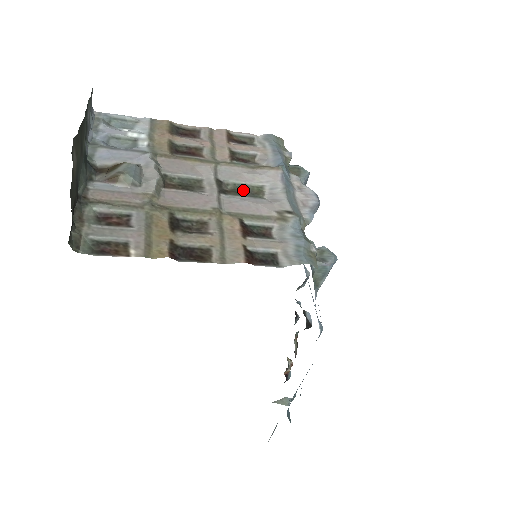
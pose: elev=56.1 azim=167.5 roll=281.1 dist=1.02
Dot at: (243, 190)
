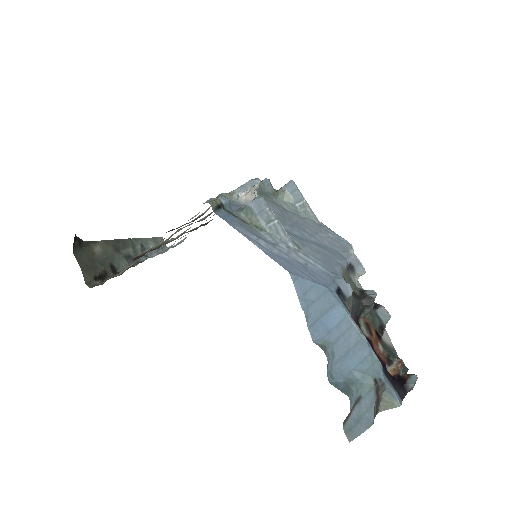
Dot at: (210, 214)
